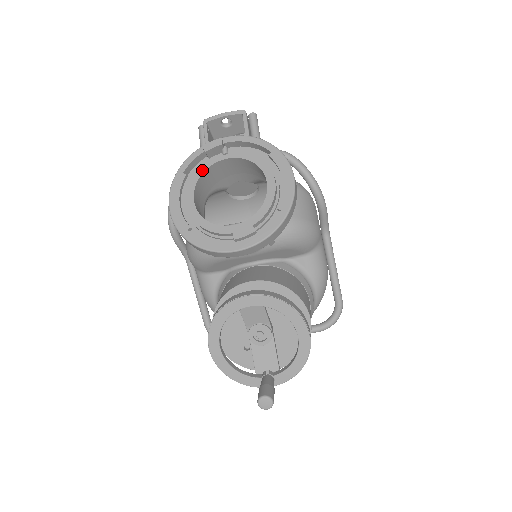
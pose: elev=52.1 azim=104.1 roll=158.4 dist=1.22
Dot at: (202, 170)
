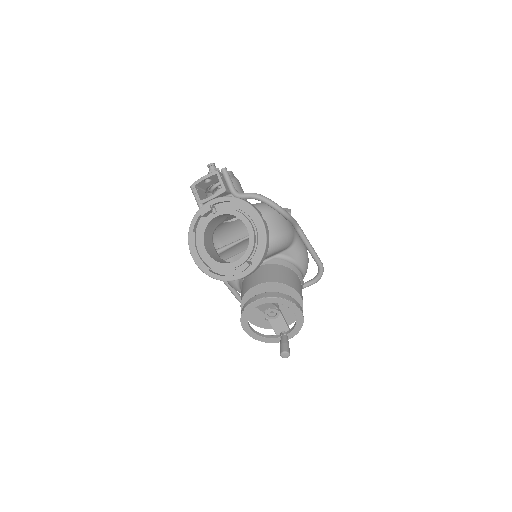
Dot at: (204, 228)
